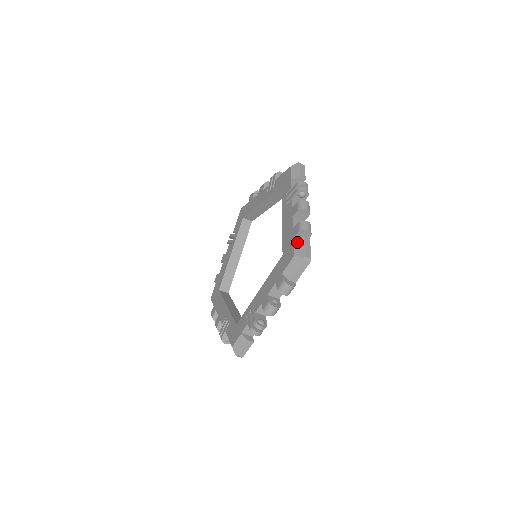
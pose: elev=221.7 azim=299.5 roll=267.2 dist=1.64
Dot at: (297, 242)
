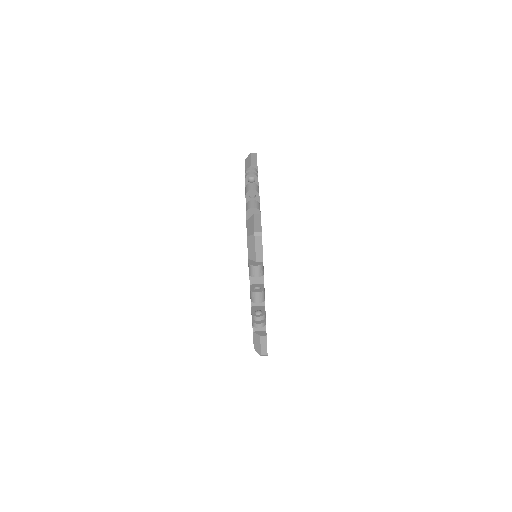
Dot at: (248, 223)
